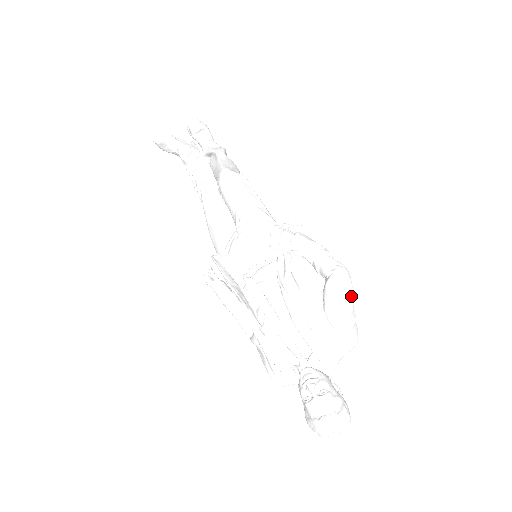
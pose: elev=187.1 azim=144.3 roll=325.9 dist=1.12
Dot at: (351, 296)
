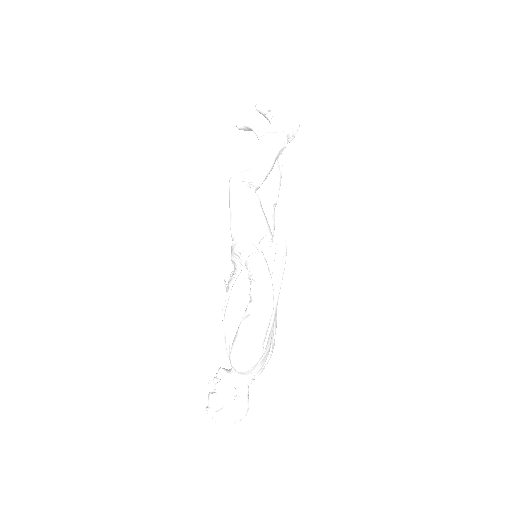
Dot at: (256, 330)
